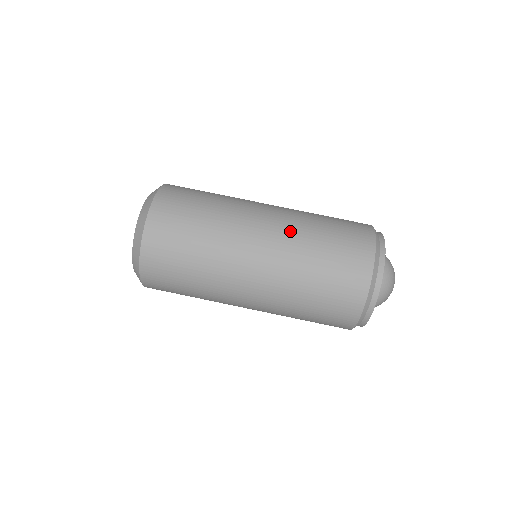
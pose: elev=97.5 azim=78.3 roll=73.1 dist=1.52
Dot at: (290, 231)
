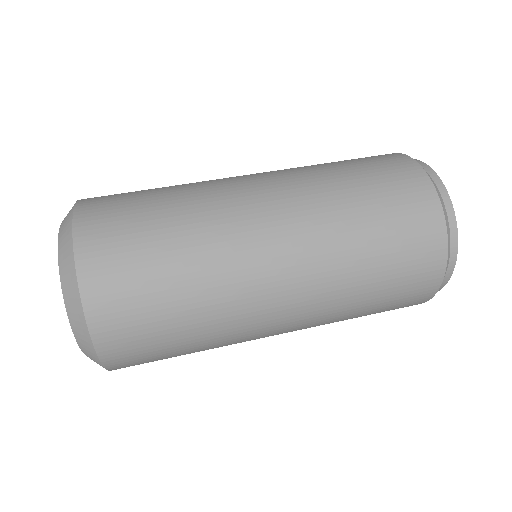
Dot at: occluded
